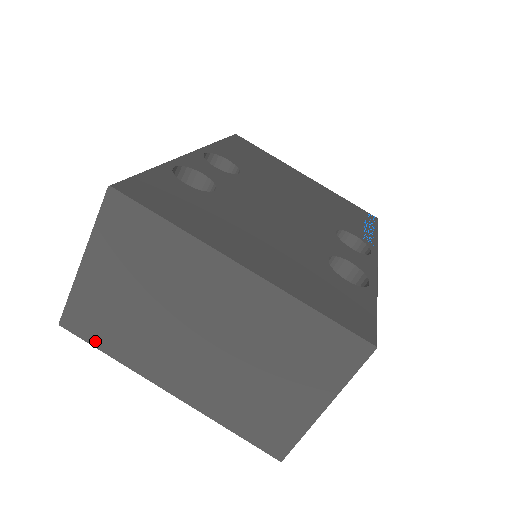
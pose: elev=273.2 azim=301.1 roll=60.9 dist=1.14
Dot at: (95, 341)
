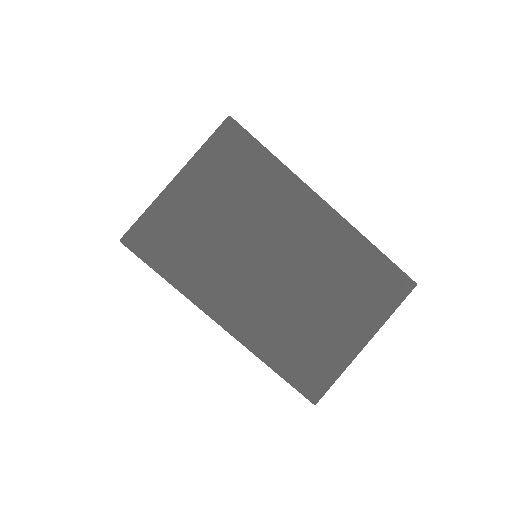
Dot at: (156, 262)
